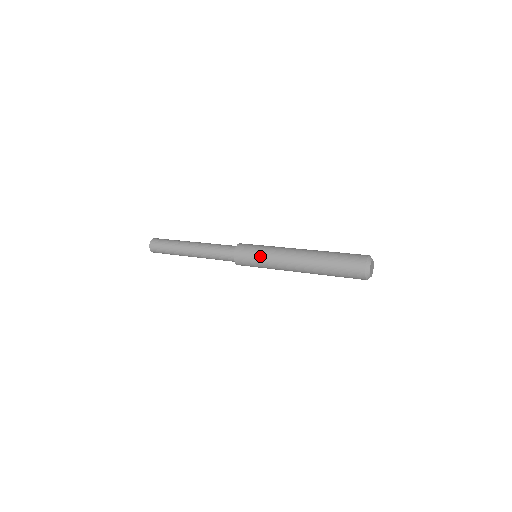
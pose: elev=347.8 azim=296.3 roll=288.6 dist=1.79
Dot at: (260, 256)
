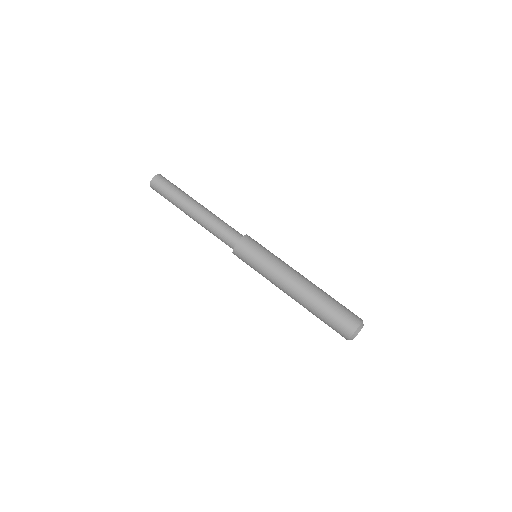
Dot at: occluded
